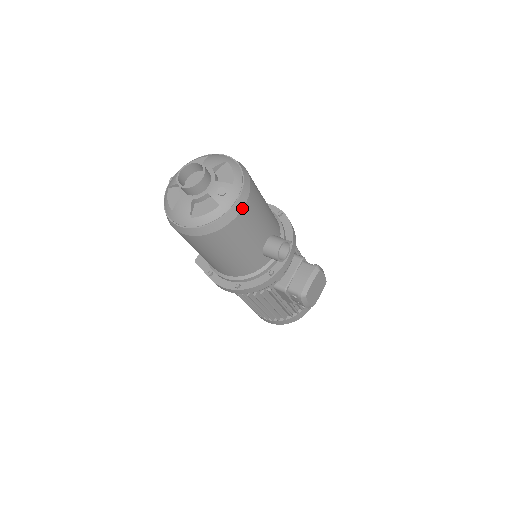
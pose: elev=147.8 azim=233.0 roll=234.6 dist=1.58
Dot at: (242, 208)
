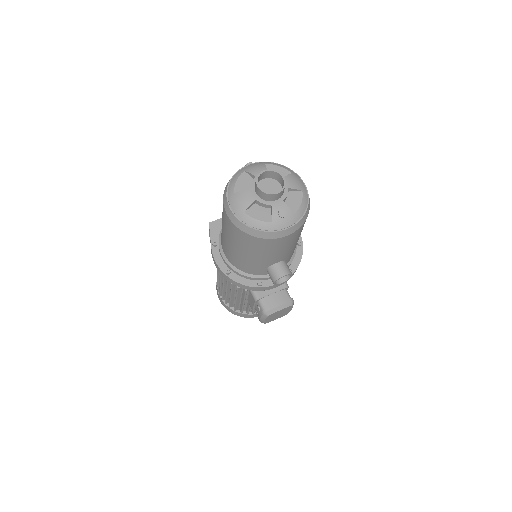
Dot at: (285, 236)
